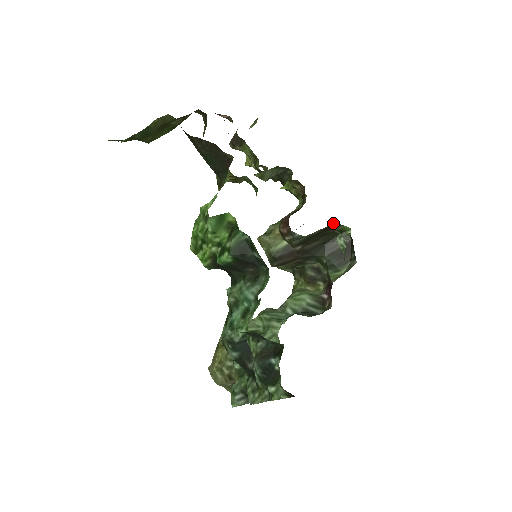
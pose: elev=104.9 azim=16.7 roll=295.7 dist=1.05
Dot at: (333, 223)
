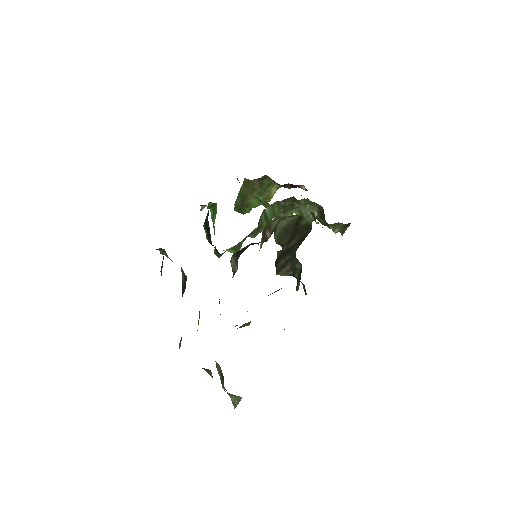
Dot at: (296, 216)
